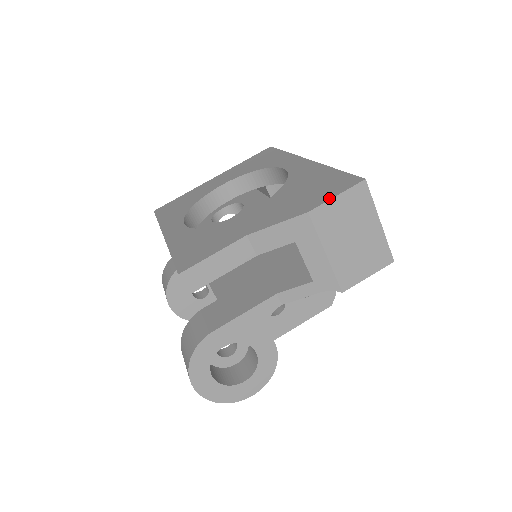
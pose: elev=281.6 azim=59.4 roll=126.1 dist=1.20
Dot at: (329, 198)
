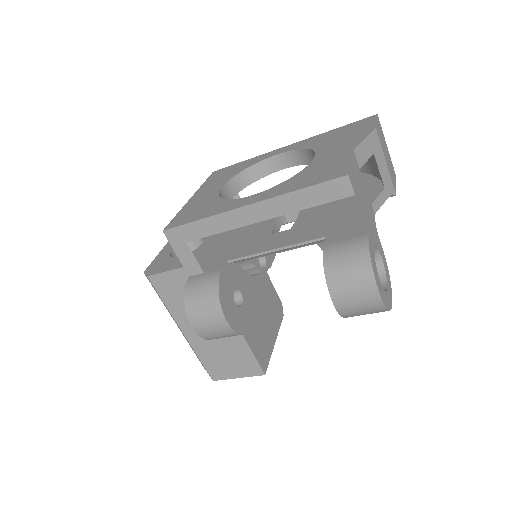
Dot at: (374, 123)
